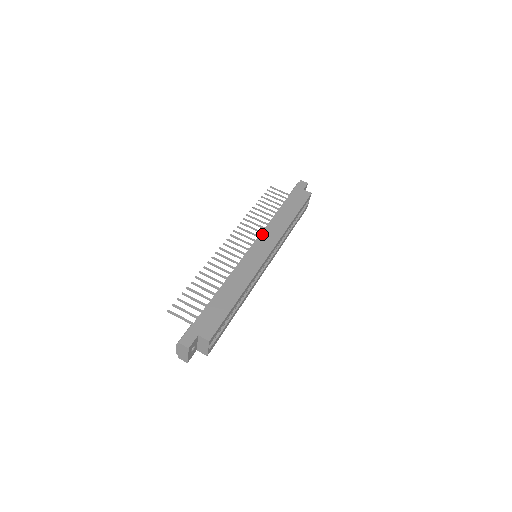
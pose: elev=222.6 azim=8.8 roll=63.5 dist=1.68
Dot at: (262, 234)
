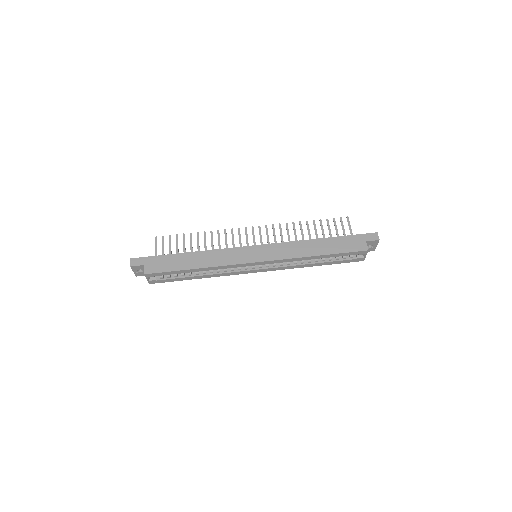
Dot at: (275, 244)
